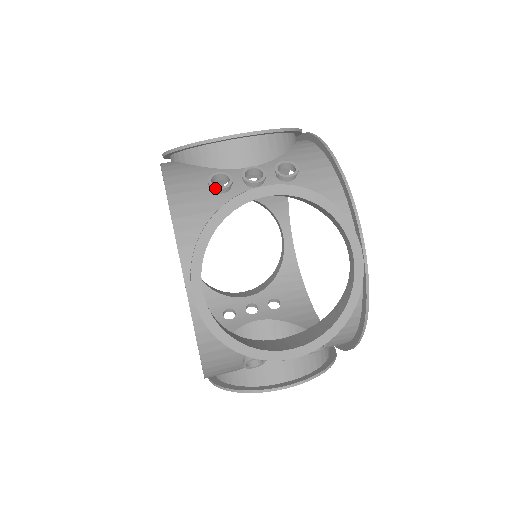
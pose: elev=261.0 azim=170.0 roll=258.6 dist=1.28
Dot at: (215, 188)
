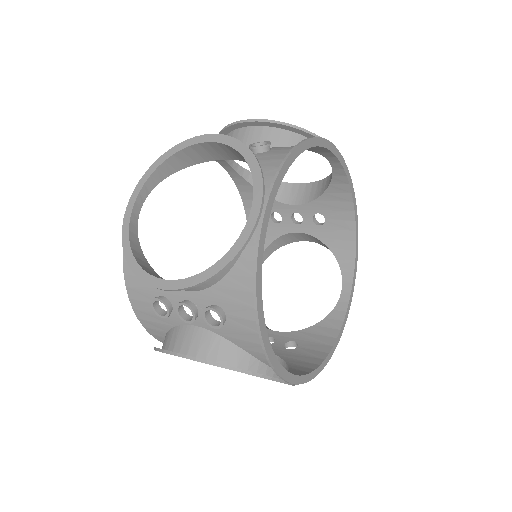
Dot at: occluded
